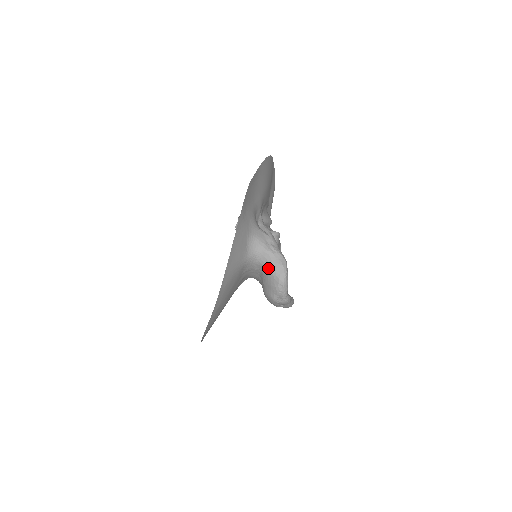
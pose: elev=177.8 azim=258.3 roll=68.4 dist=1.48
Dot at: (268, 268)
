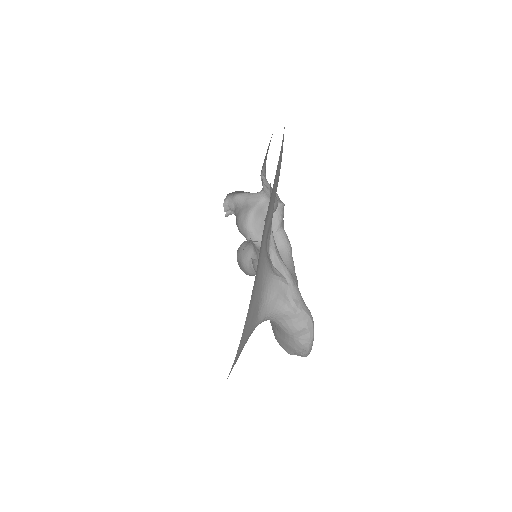
Dot at: (287, 330)
